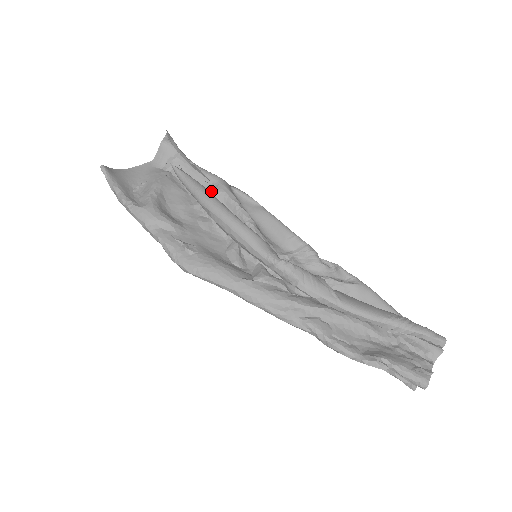
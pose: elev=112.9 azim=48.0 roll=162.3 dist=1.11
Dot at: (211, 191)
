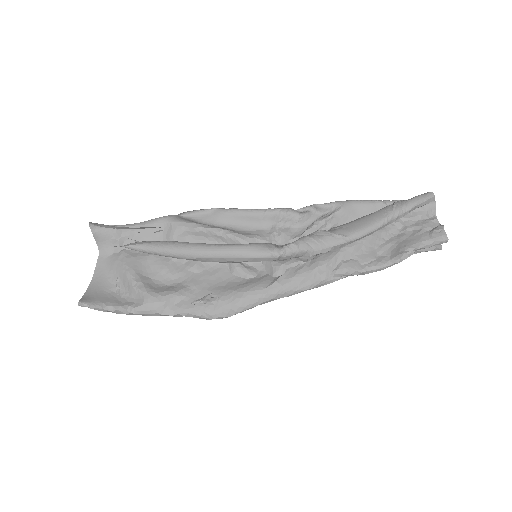
Dot at: (171, 235)
